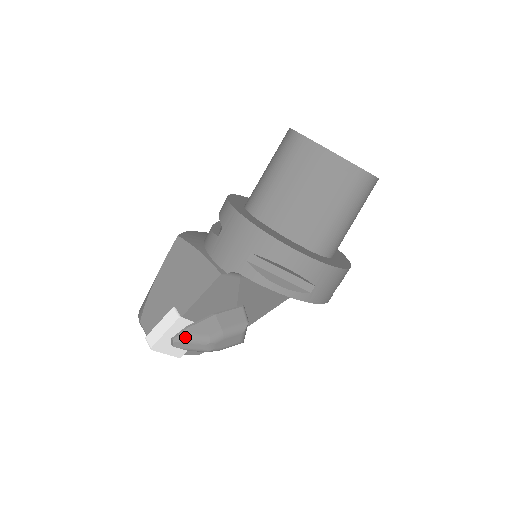
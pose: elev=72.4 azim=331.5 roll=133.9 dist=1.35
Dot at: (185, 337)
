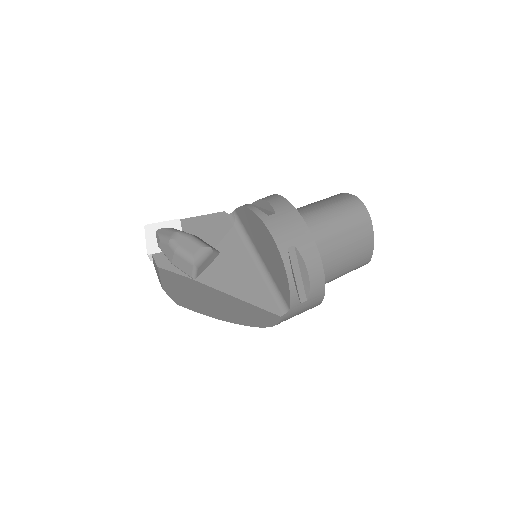
Dot at: (169, 228)
